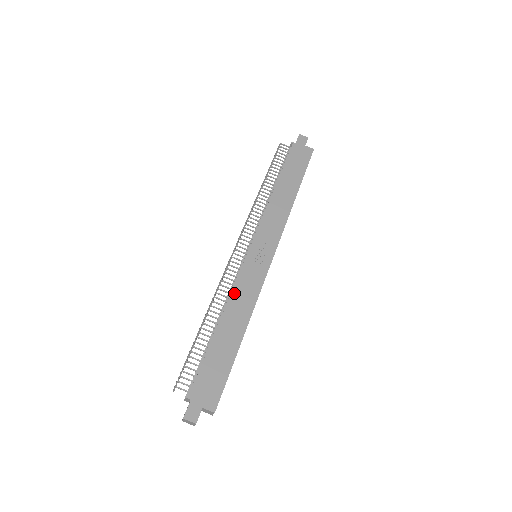
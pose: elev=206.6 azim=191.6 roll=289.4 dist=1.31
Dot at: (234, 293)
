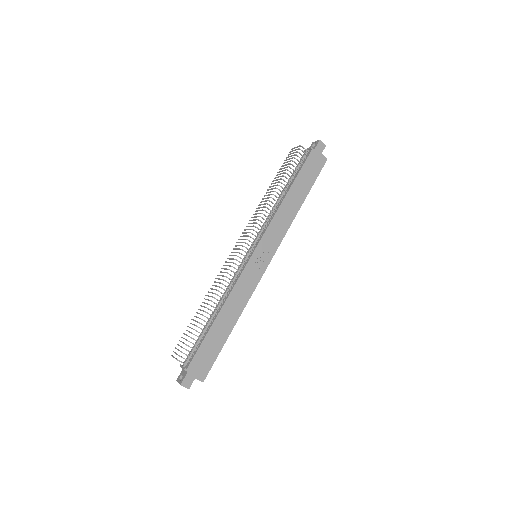
Dot at: (234, 290)
